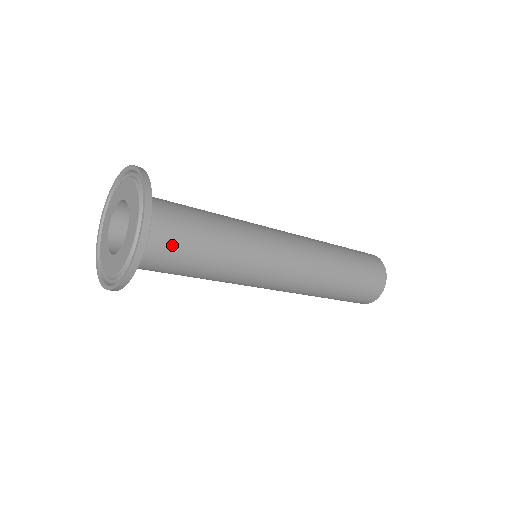
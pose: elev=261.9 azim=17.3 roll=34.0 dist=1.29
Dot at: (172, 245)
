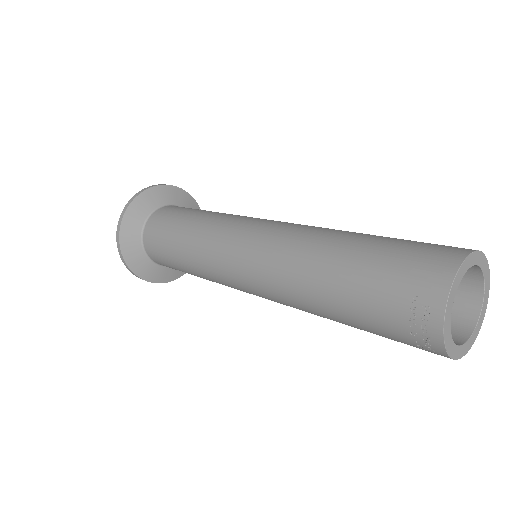
Dot at: (171, 211)
